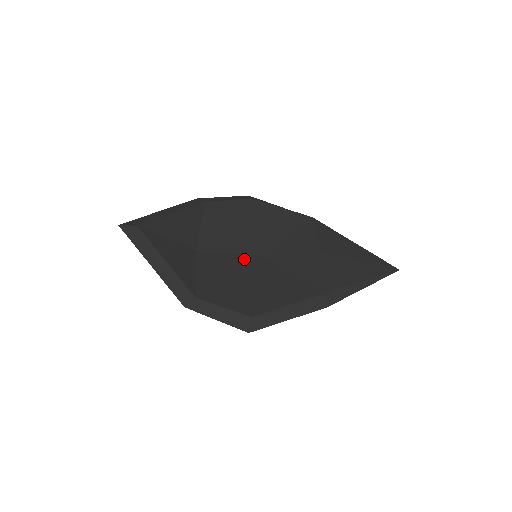
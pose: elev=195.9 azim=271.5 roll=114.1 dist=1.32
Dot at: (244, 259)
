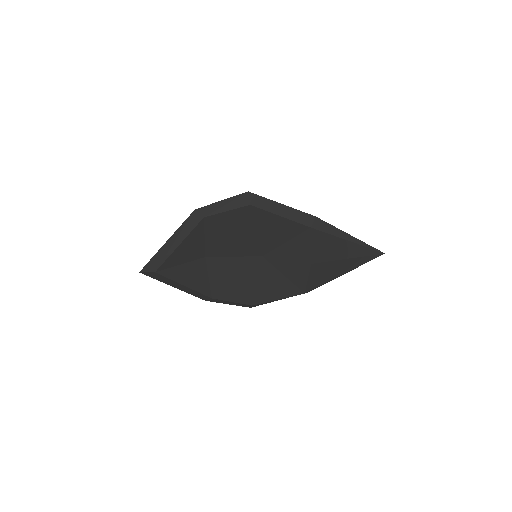
Dot at: (246, 261)
